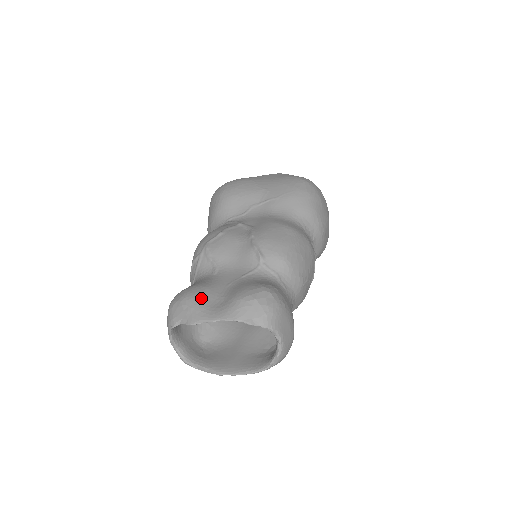
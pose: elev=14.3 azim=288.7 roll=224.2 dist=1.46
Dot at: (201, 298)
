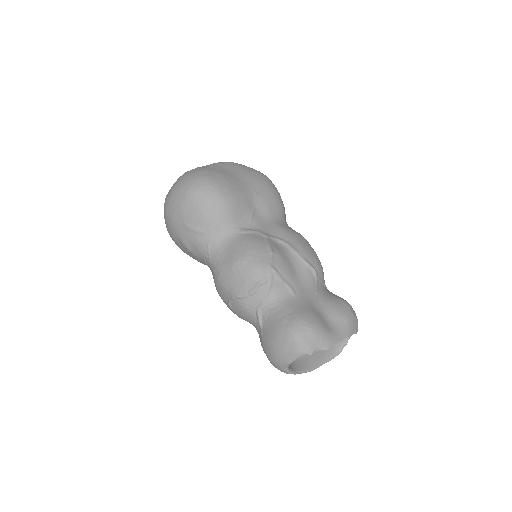
Dot at: (322, 324)
